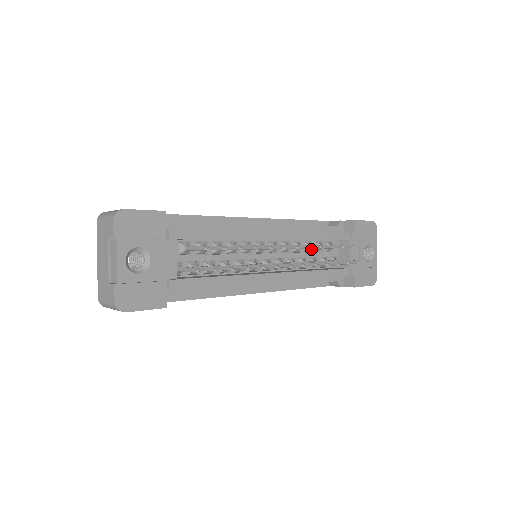
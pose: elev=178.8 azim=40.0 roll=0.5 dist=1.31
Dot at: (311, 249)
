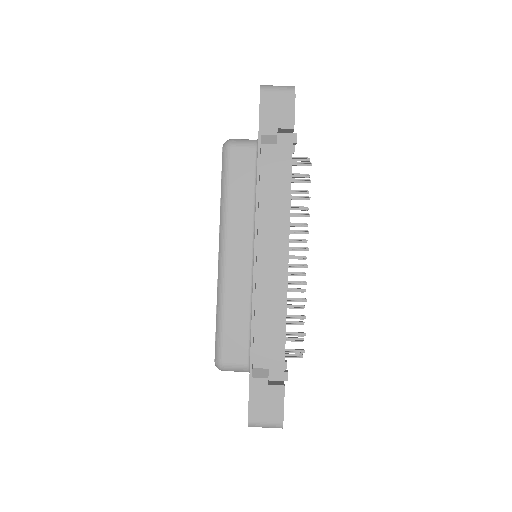
Dot at: occluded
